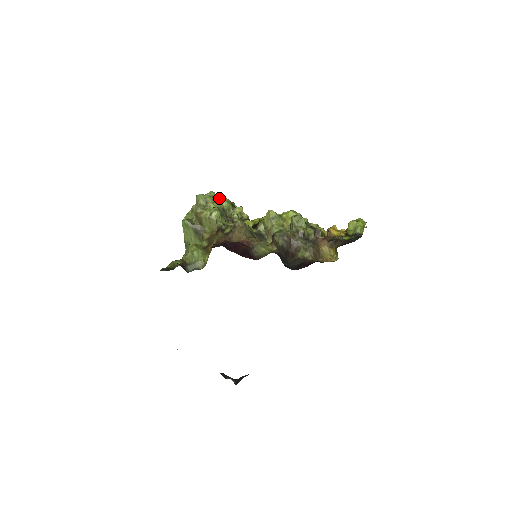
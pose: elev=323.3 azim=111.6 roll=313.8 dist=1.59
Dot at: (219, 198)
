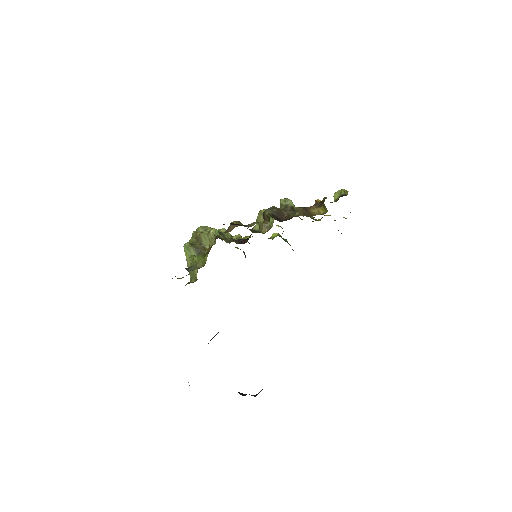
Dot at: (218, 229)
